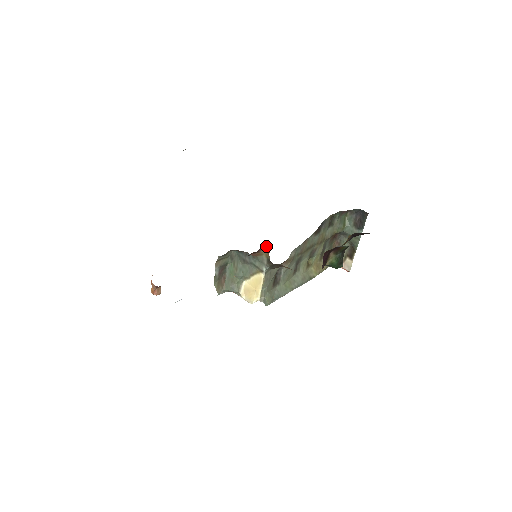
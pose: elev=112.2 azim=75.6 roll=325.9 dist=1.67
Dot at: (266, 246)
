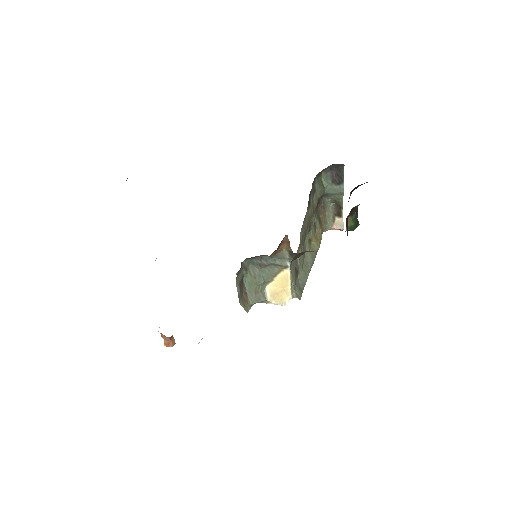
Dot at: (284, 239)
